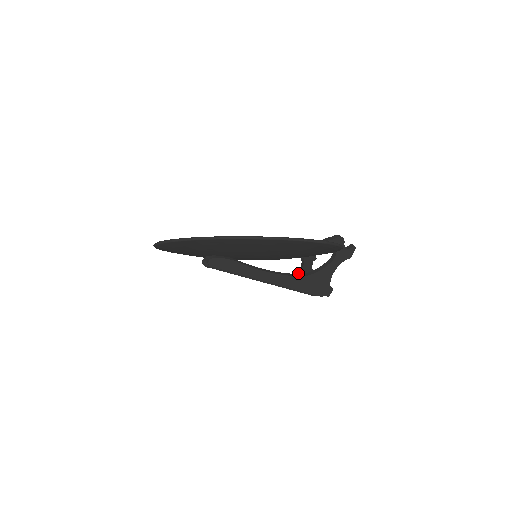
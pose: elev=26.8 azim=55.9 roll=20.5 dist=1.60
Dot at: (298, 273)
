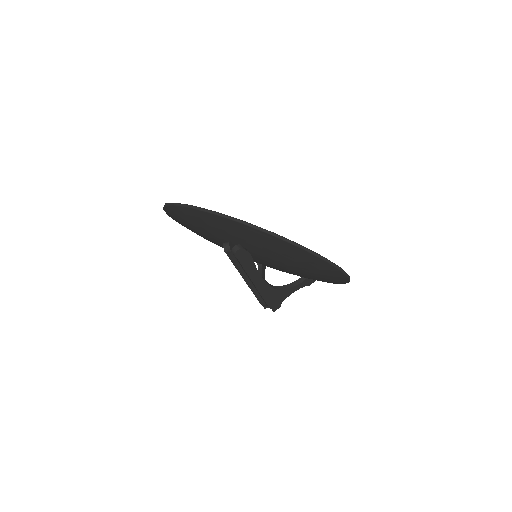
Dot at: occluded
